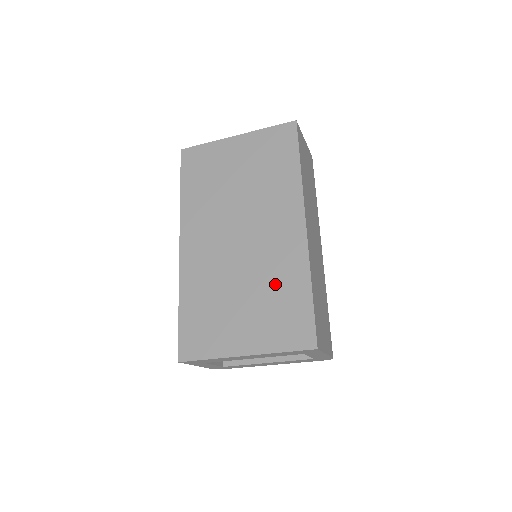
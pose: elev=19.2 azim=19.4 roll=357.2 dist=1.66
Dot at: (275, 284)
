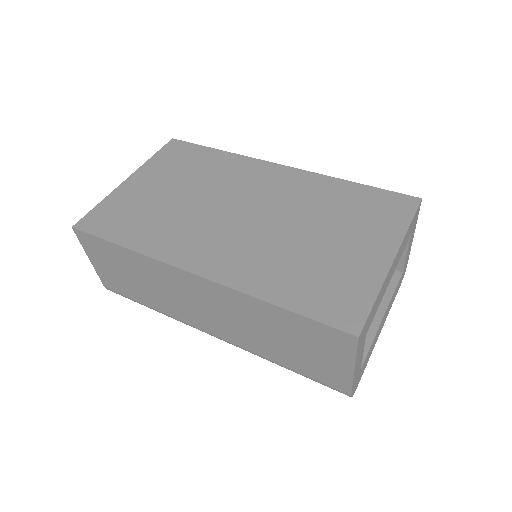
Dot at: (326, 205)
